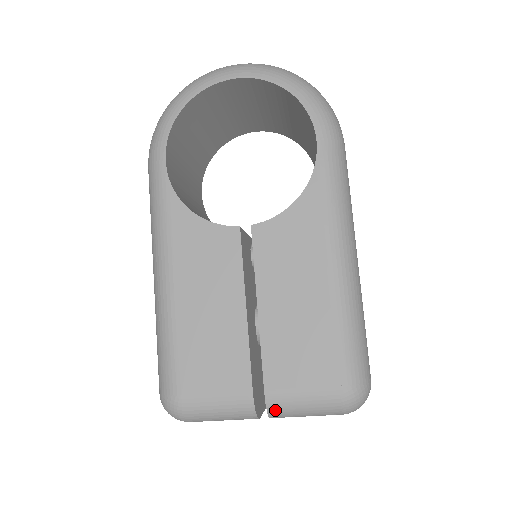
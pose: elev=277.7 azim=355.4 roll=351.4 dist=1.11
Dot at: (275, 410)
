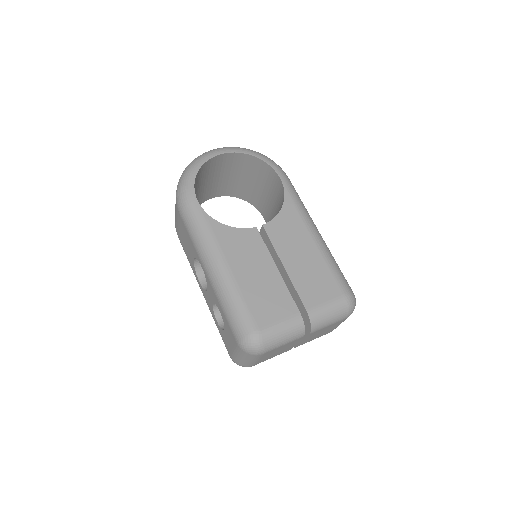
Dot at: (315, 321)
